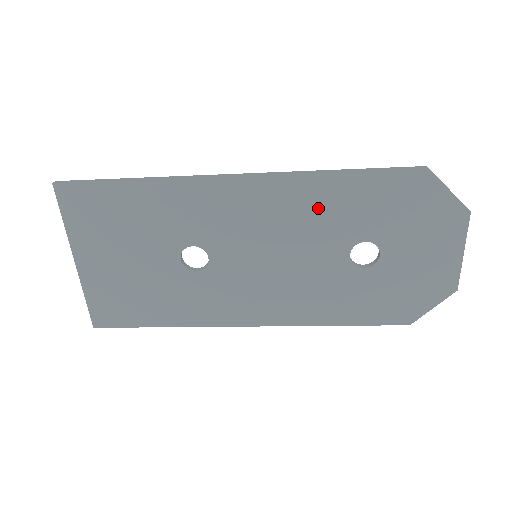
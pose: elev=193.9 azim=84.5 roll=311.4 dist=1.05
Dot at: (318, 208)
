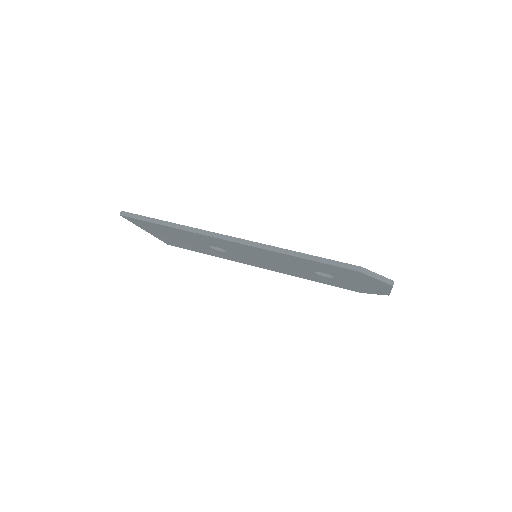
Dot at: (289, 260)
